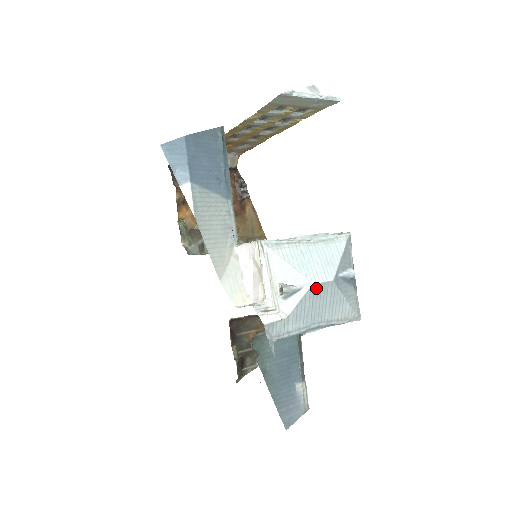
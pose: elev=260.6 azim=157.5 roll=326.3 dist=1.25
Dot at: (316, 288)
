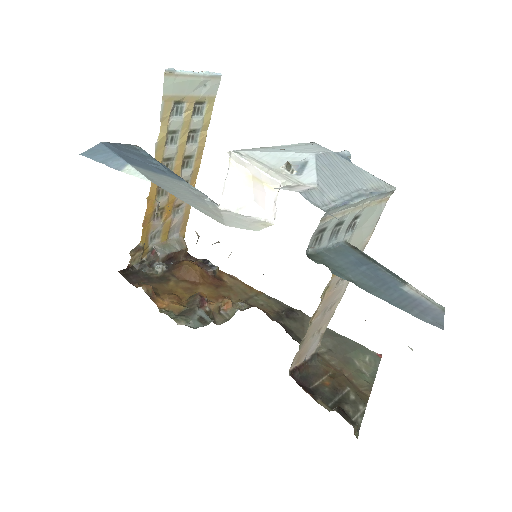
Dot at: (321, 158)
